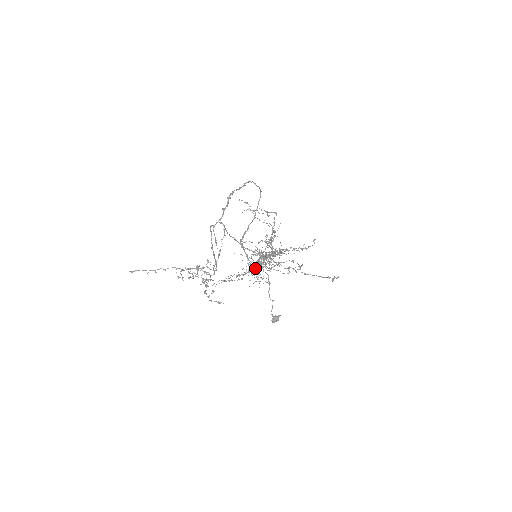
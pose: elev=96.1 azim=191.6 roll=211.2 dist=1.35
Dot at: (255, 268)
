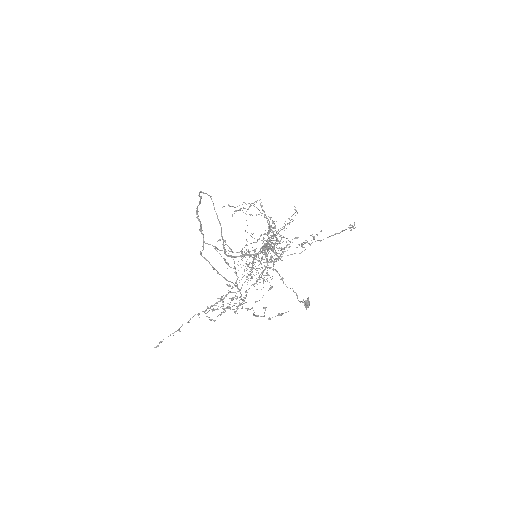
Dot at: (266, 267)
